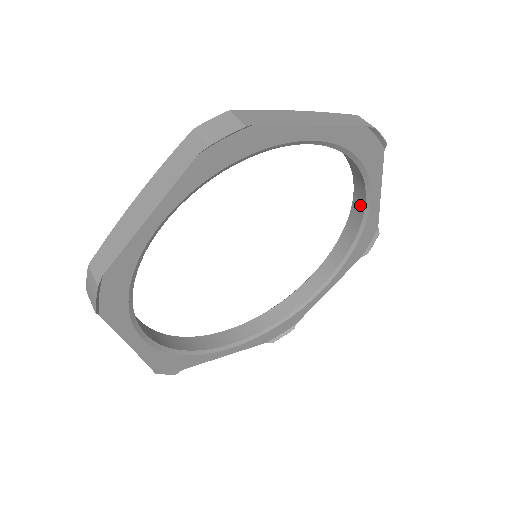
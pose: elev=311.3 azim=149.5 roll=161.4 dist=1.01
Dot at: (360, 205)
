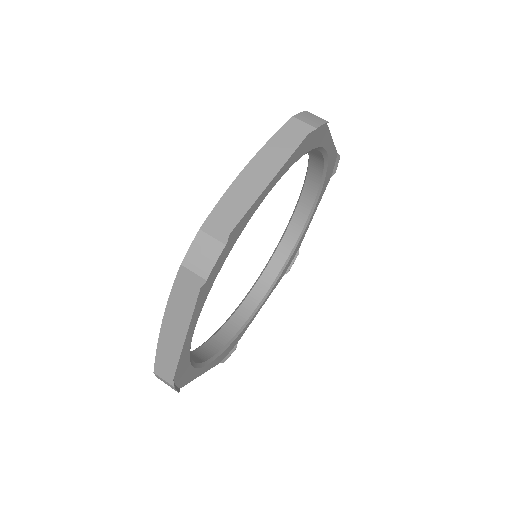
Dot at: (317, 155)
